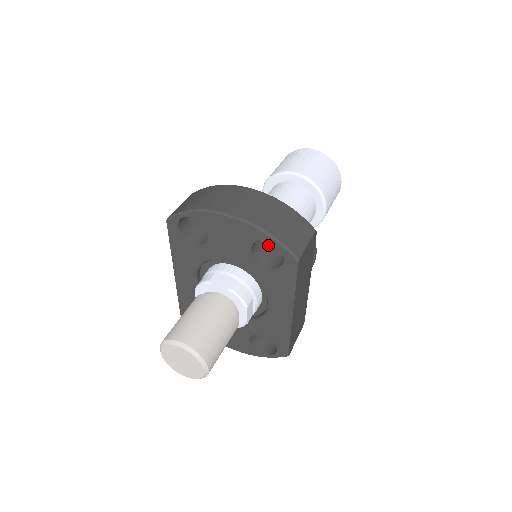
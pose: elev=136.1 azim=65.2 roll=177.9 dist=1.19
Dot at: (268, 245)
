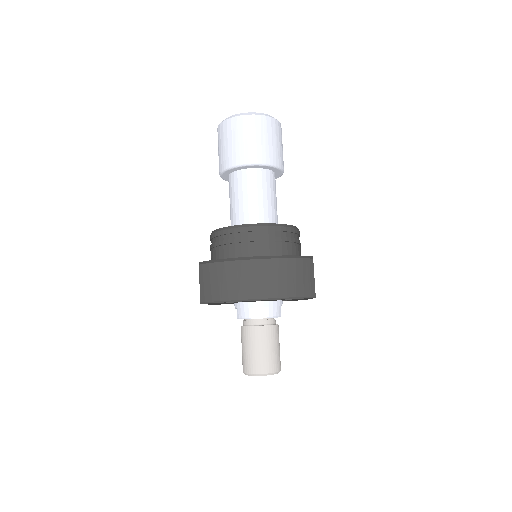
Dot at: occluded
